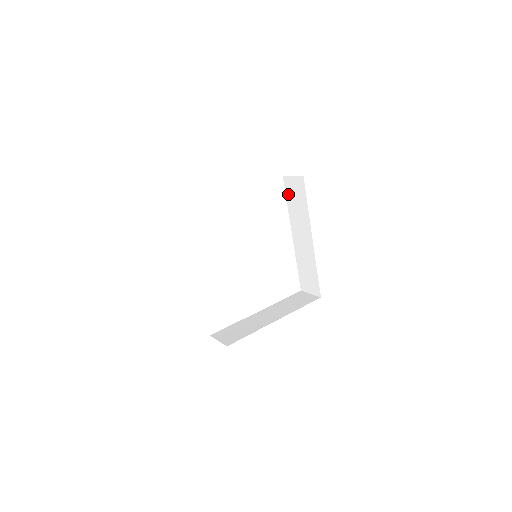
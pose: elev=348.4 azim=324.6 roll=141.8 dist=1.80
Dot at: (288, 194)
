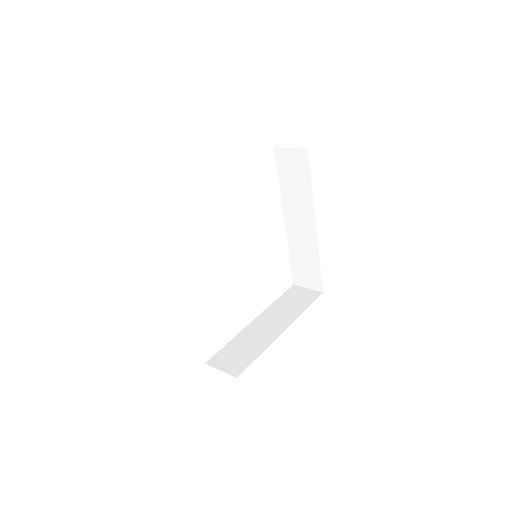
Dot at: (281, 171)
